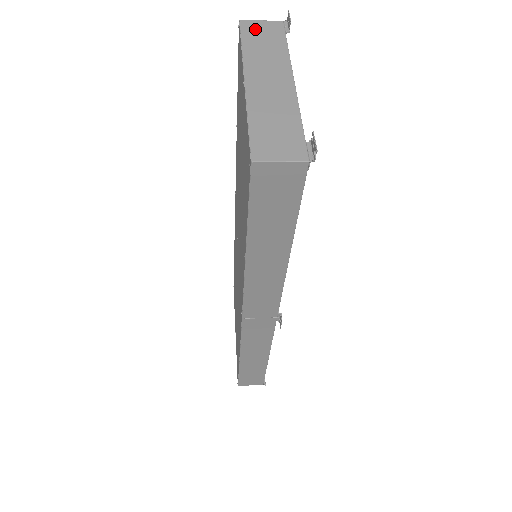
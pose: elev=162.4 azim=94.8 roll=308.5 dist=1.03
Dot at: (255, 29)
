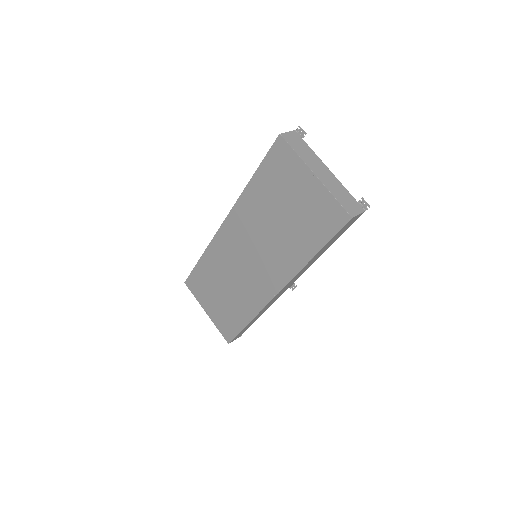
Dot at: (291, 139)
